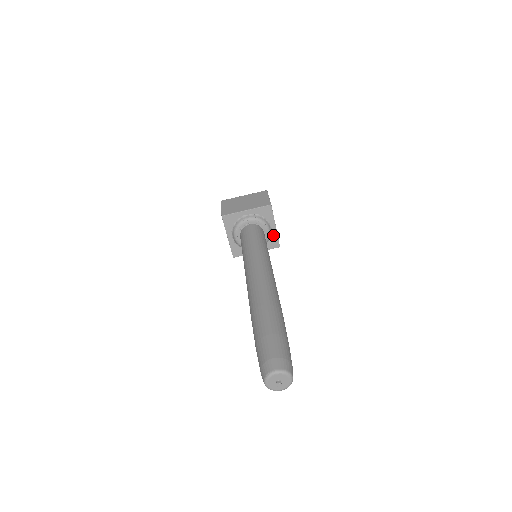
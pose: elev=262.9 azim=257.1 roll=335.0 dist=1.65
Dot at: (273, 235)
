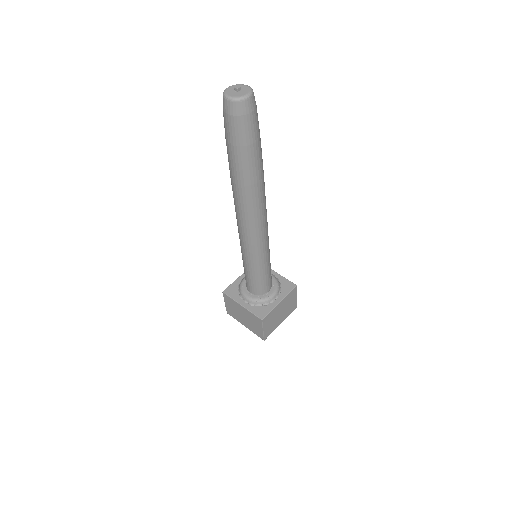
Dot at: (281, 280)
